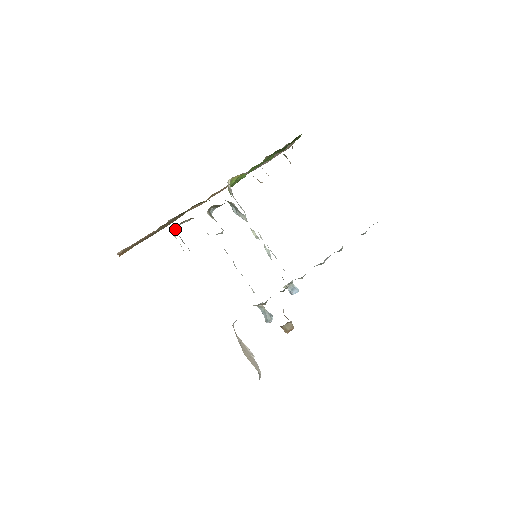
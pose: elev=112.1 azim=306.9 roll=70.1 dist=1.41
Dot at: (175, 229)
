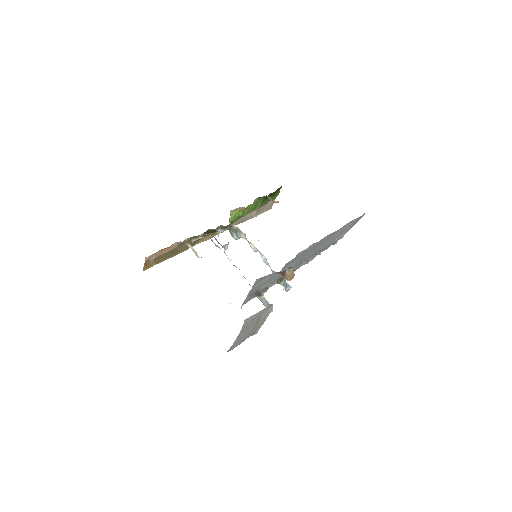
Dot at: occluded
